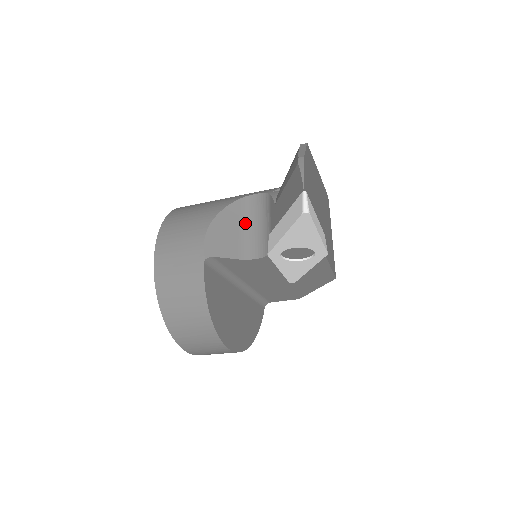
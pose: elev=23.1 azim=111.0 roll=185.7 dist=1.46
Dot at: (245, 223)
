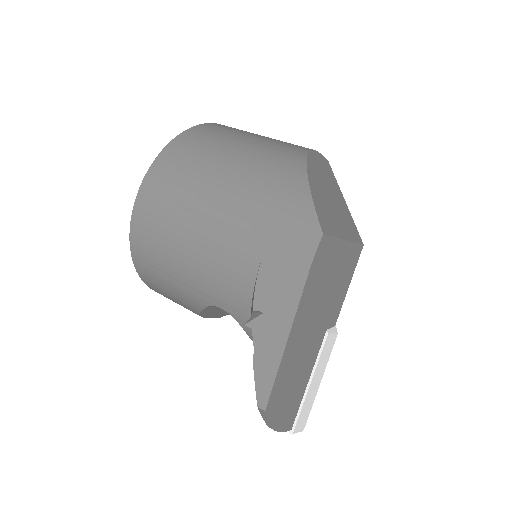
Dot at: occluded
